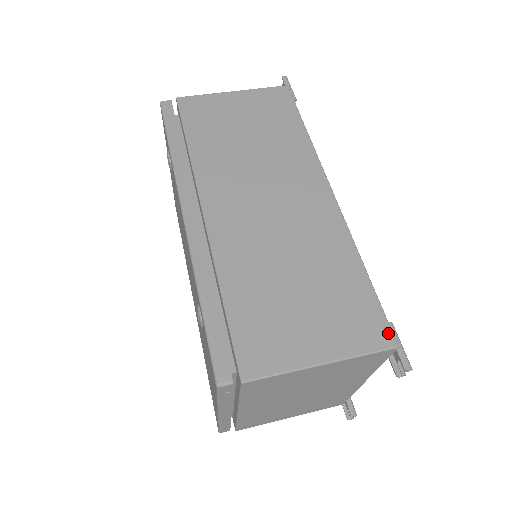
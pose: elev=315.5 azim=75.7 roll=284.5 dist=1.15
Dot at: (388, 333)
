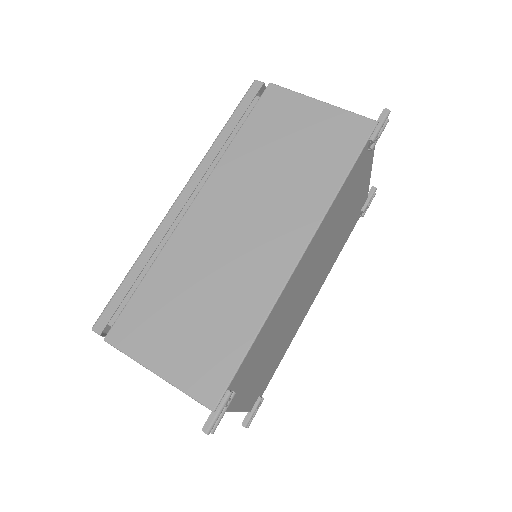
Dot at: (217, 396)
